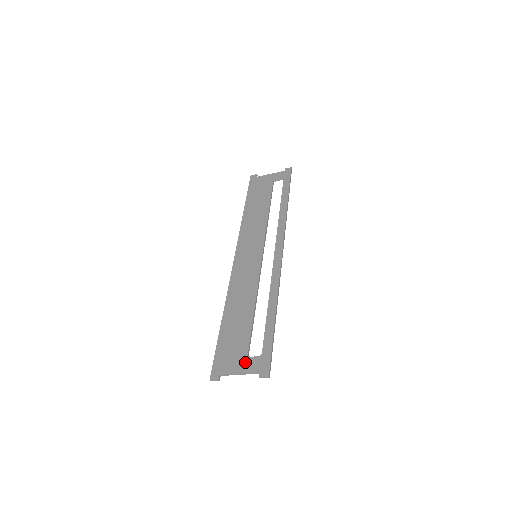
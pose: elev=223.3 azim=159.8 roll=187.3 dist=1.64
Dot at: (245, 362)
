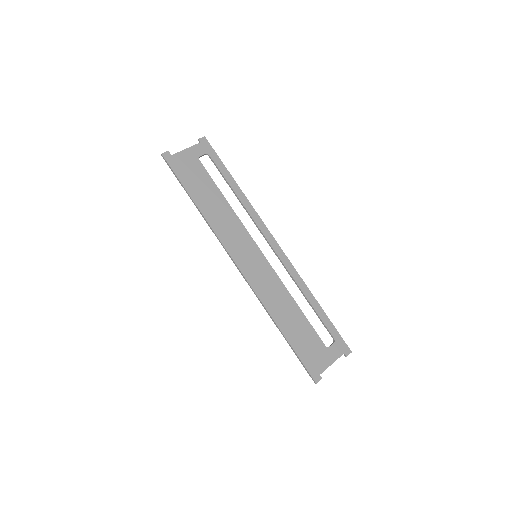
Dot at: (329, 353)
